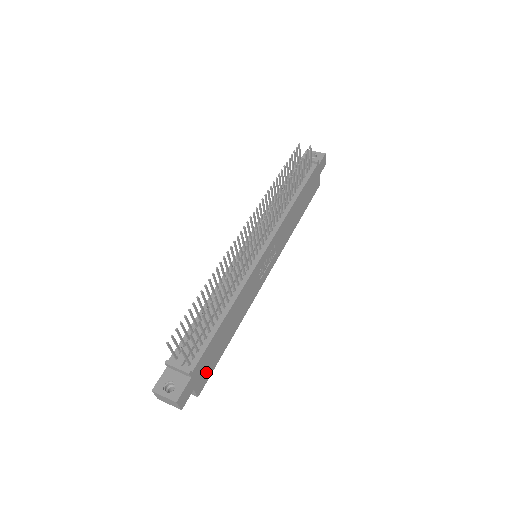
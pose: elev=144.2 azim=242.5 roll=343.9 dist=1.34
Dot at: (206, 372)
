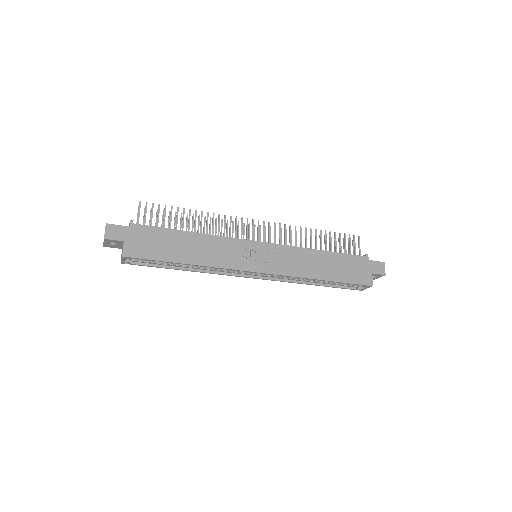
Dot at: (143, 248)
